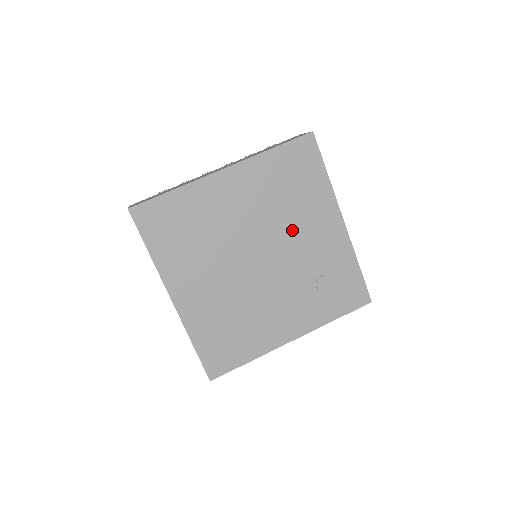
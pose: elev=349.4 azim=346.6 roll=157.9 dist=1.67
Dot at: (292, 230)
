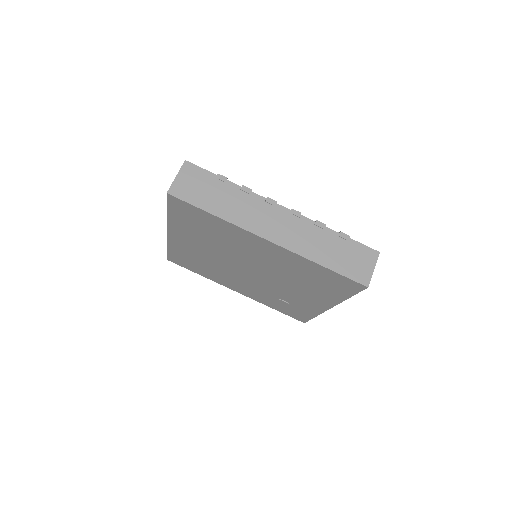
Dot at: (288, 284)
